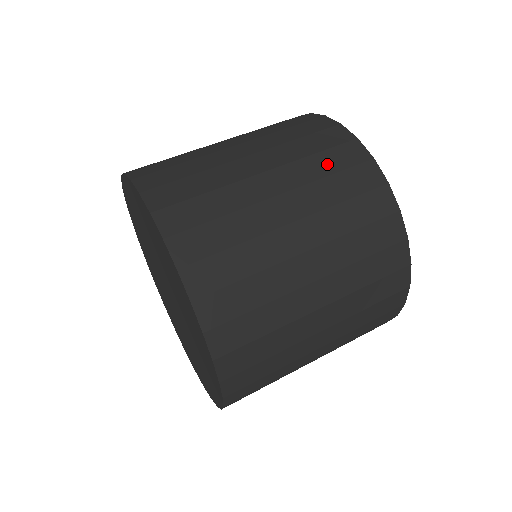
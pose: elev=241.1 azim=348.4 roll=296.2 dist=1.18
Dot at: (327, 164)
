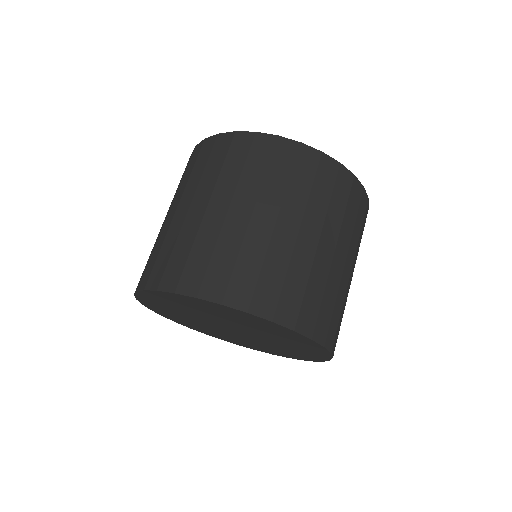
Dot at: (303, 181)
